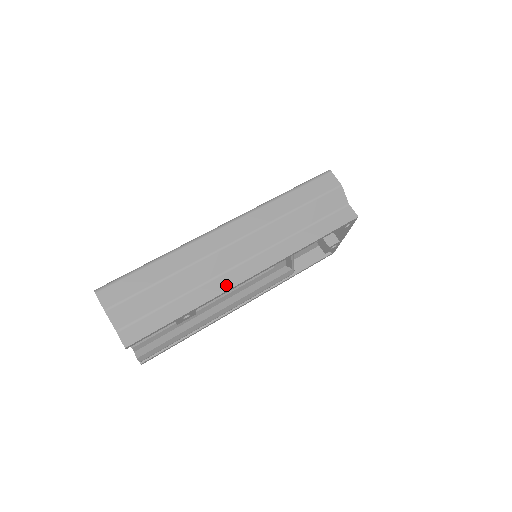
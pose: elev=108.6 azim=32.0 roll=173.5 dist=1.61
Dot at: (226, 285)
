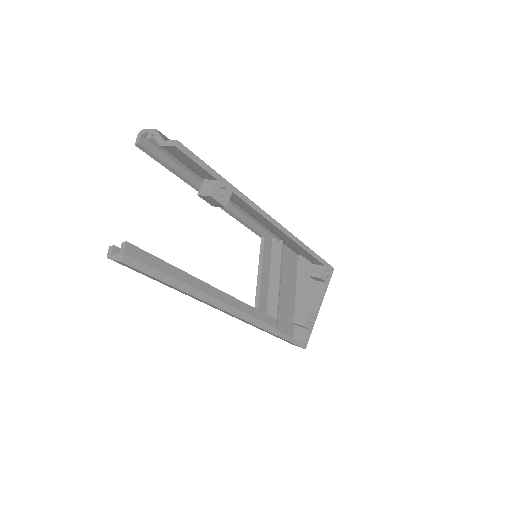
Dot at: occluded
